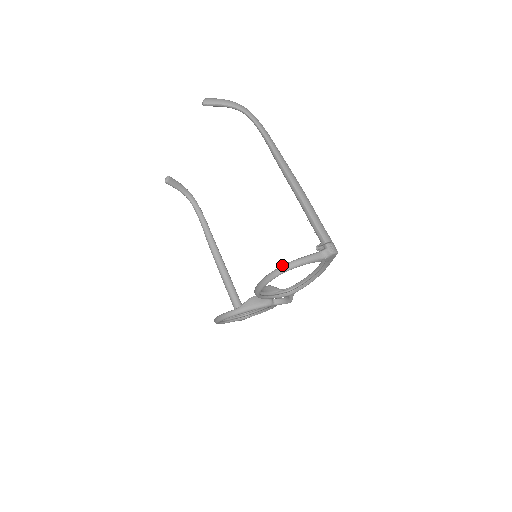
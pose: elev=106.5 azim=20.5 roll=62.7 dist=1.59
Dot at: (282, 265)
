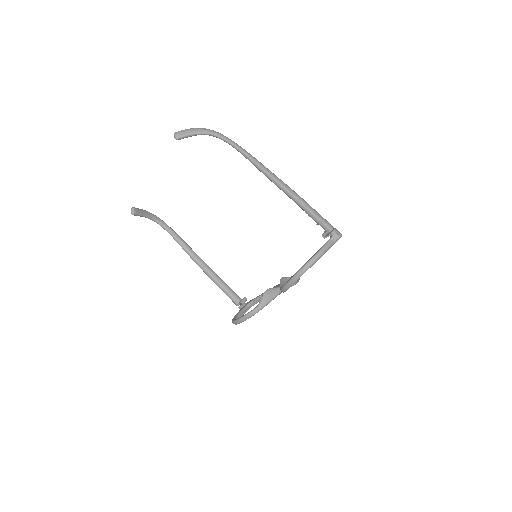
Dot at: (307, 262)
